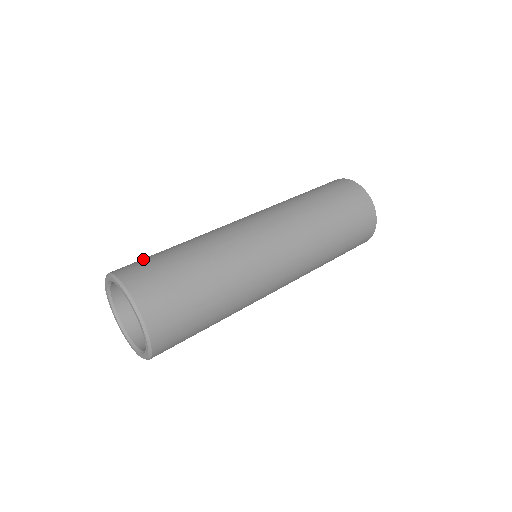
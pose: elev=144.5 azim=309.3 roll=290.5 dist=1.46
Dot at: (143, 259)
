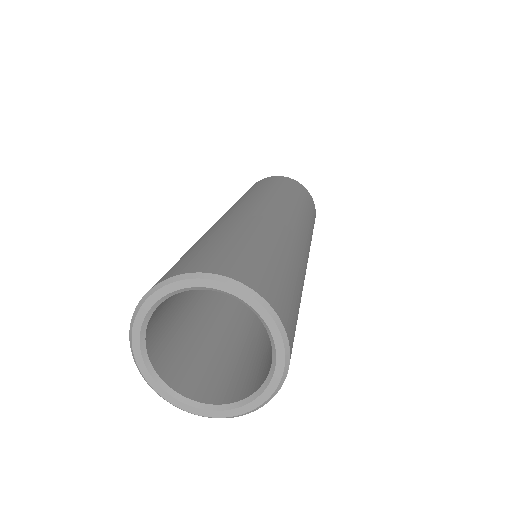
Dot at: (202, 252)
